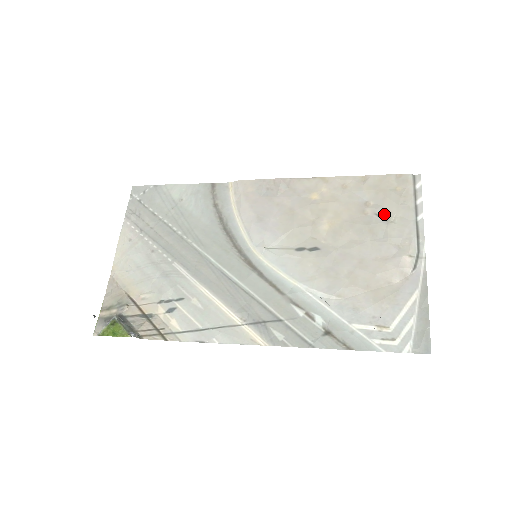
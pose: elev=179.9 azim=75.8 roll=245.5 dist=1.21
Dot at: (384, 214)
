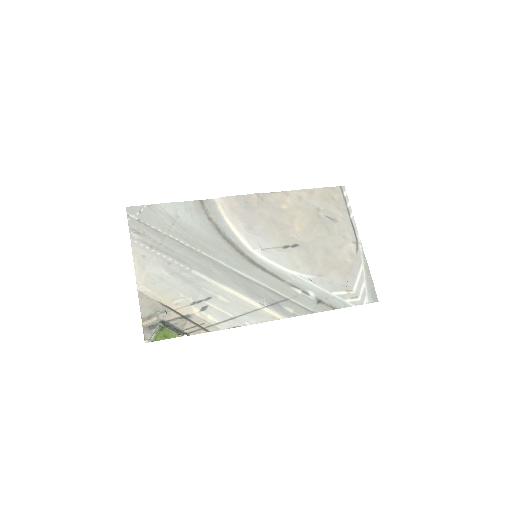
Dot at: (331, 216)
